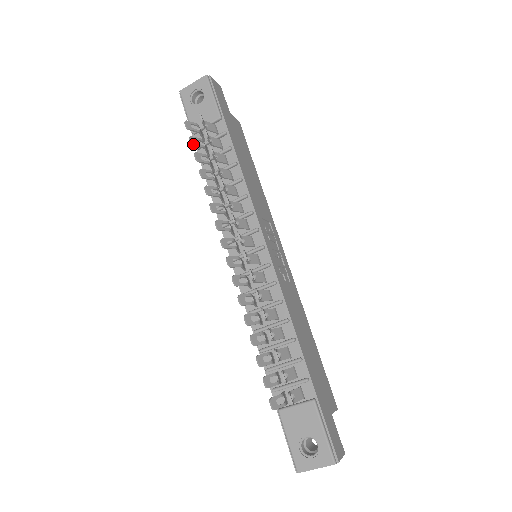
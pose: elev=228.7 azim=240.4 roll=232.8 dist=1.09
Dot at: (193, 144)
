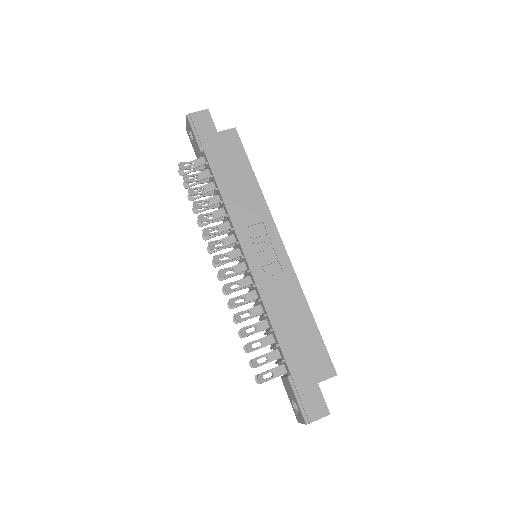
Dot at: (186, 188)
